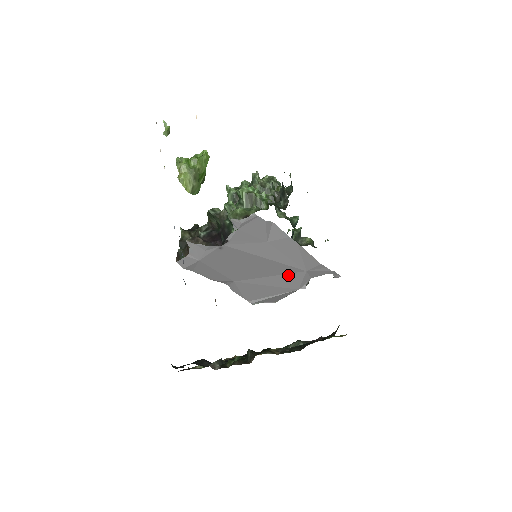
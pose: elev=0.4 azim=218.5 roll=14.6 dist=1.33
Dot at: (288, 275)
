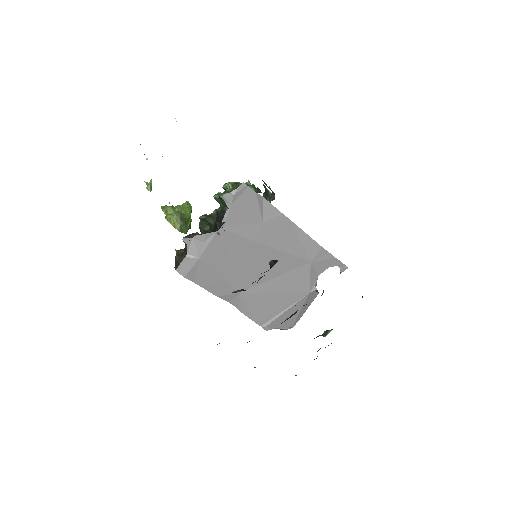
Dot at: (294, 272)
